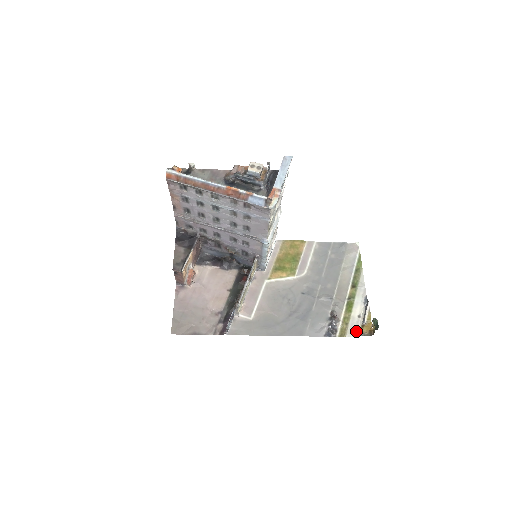
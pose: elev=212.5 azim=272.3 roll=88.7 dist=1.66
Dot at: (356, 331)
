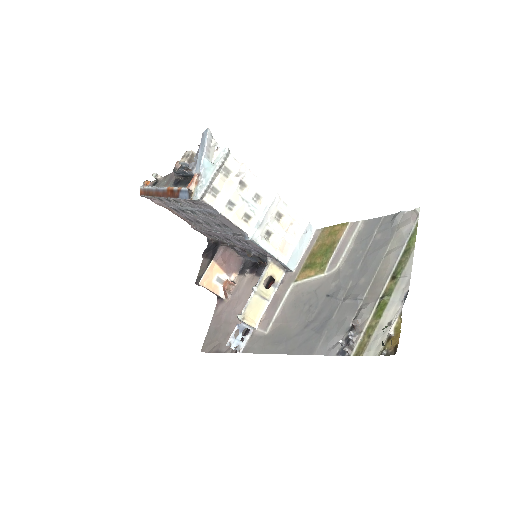
Dot at: (378, 347)
